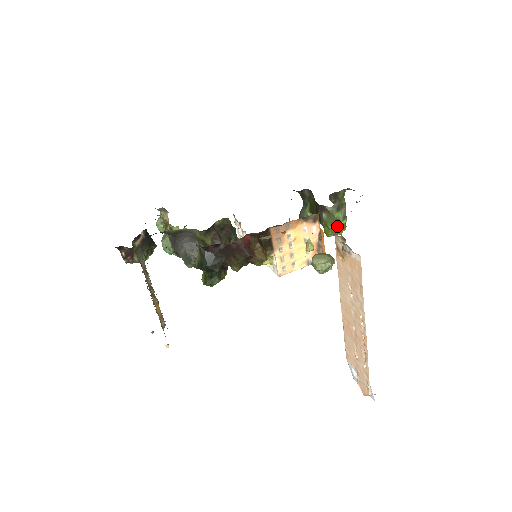
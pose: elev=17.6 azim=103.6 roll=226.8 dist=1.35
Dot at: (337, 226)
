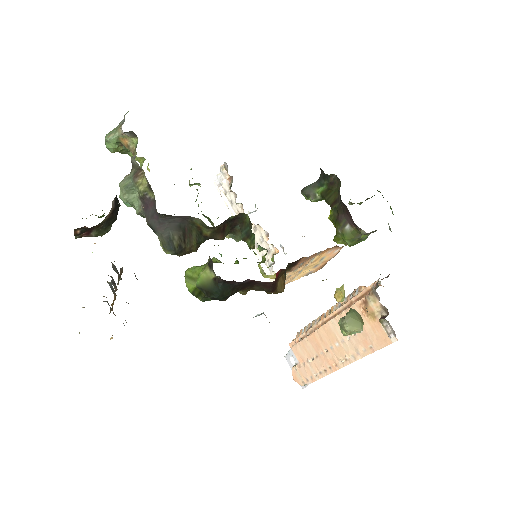
Dot at: (355, 243)
